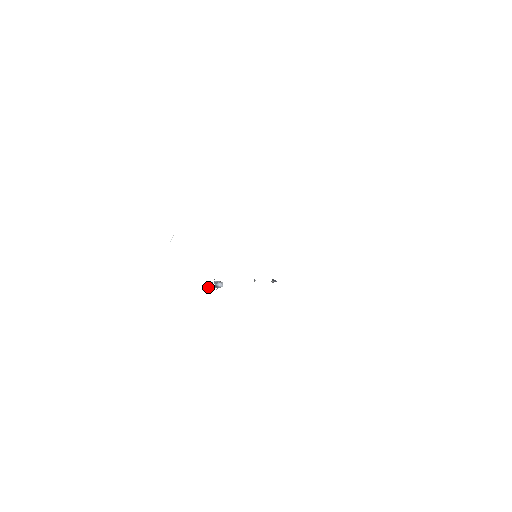
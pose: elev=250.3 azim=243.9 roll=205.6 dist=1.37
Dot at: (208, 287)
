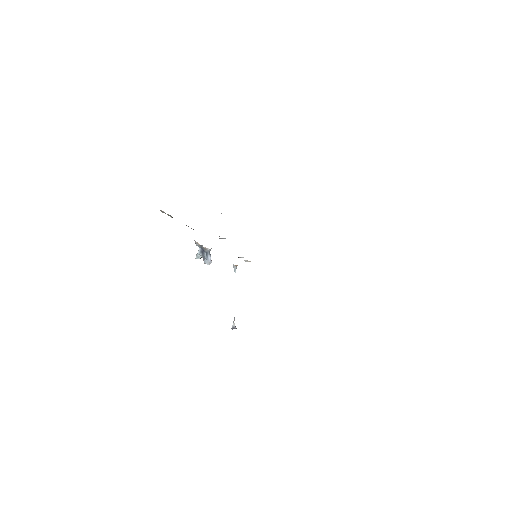
Dot at: (200, 253)
